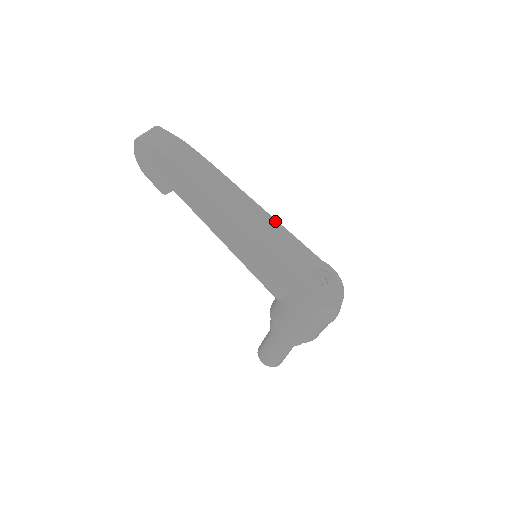
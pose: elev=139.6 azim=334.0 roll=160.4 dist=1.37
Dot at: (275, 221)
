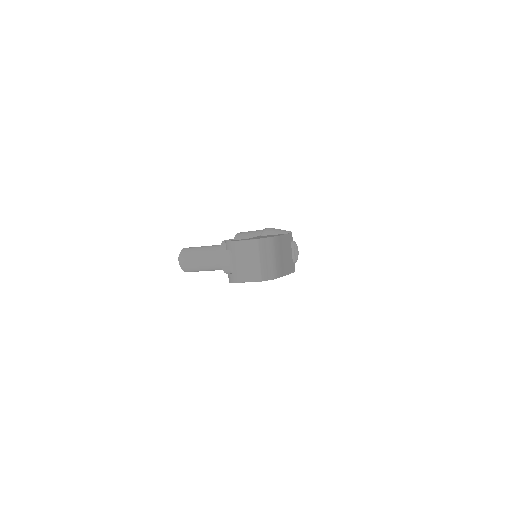
Dot at: (286, 236)
